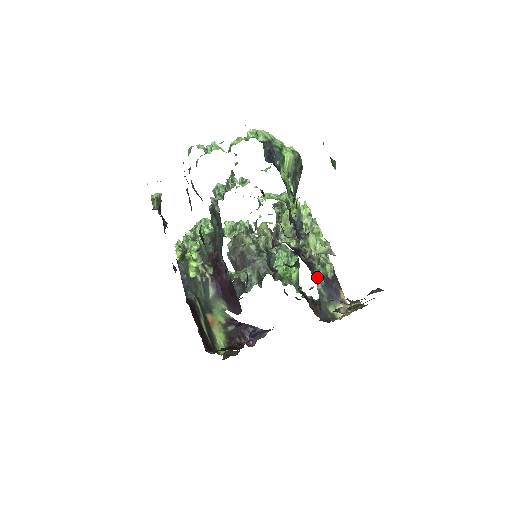
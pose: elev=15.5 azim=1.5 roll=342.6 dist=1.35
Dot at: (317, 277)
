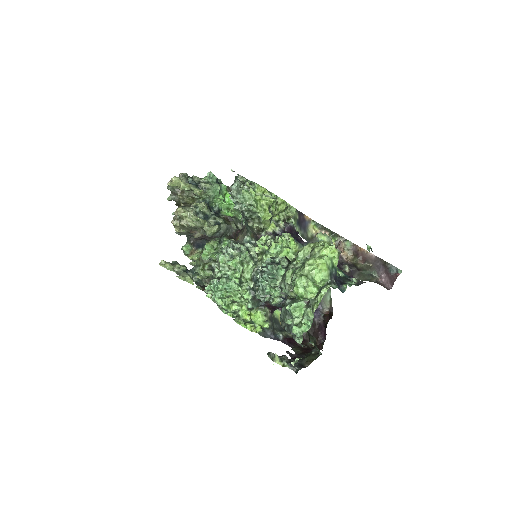
Dot at: (296, 229)
